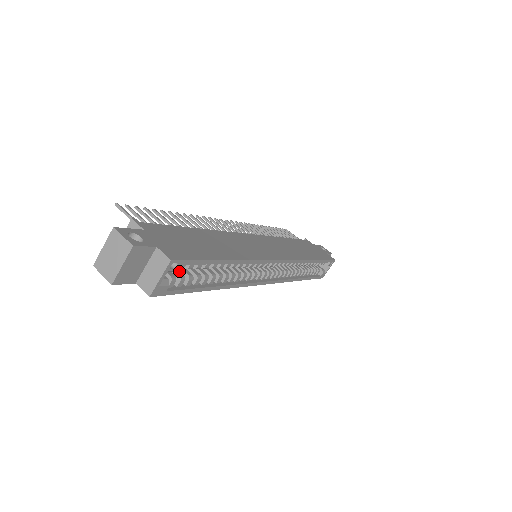
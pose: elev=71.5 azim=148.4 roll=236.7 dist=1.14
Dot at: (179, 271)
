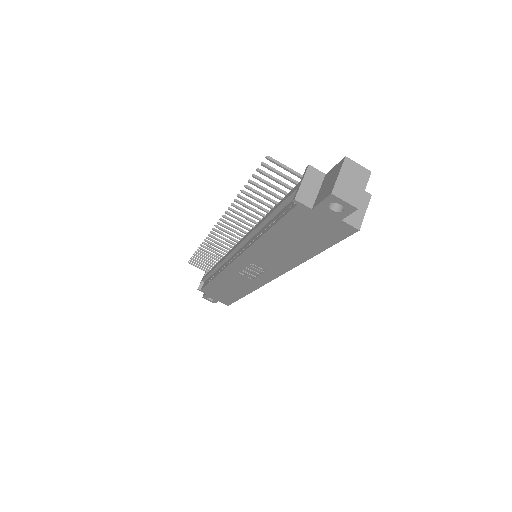
Dot at: occluded
